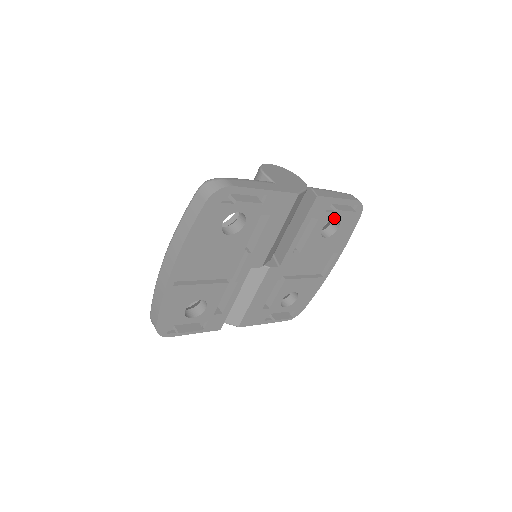
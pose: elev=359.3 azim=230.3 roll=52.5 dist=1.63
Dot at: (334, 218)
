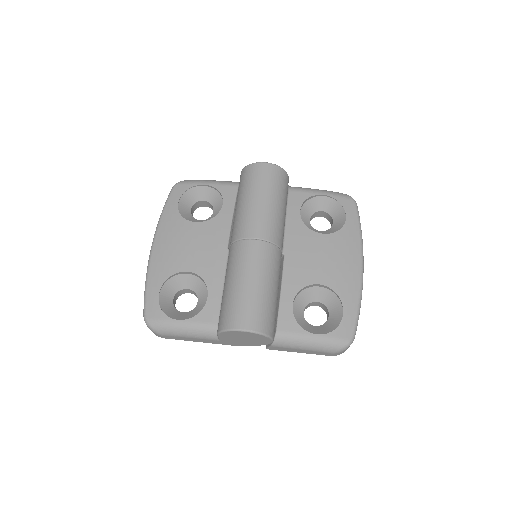
Dot at: occluded
